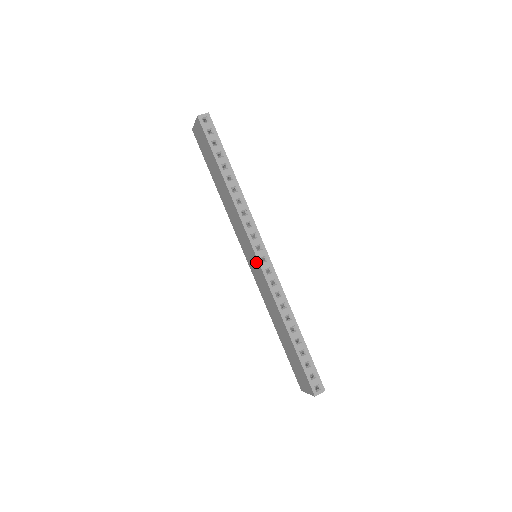
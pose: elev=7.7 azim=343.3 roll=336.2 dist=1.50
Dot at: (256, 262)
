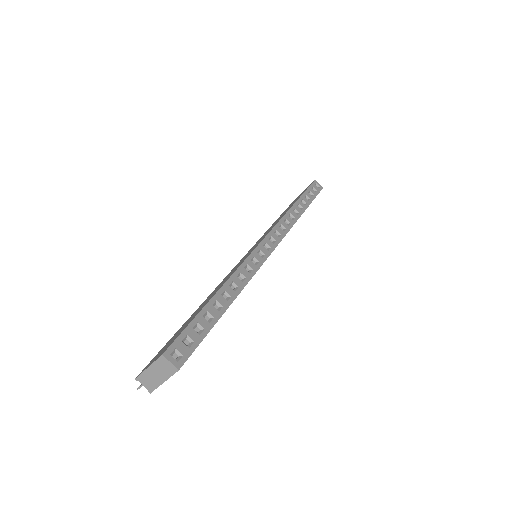
Dot at: occluded
